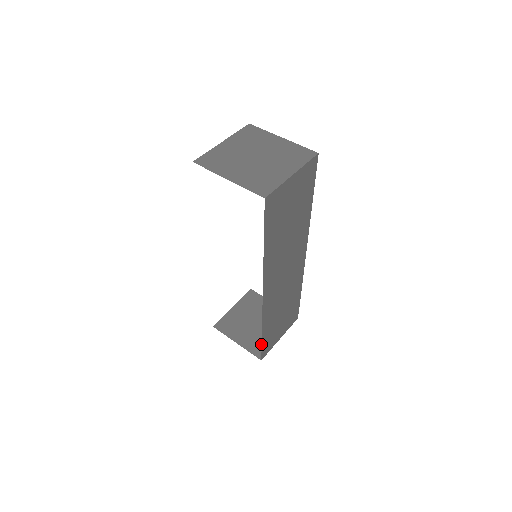
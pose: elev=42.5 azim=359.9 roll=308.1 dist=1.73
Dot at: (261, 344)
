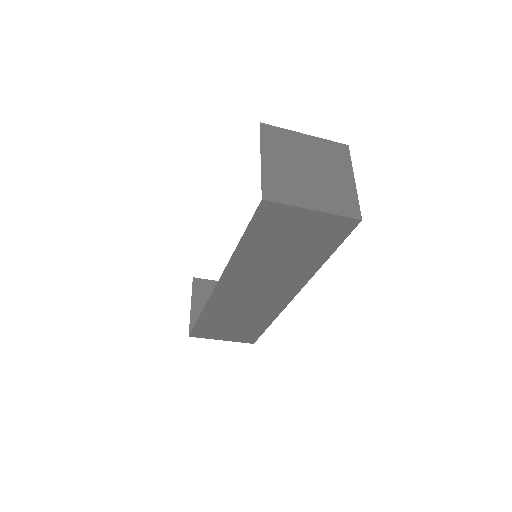
Dot at: occluded
